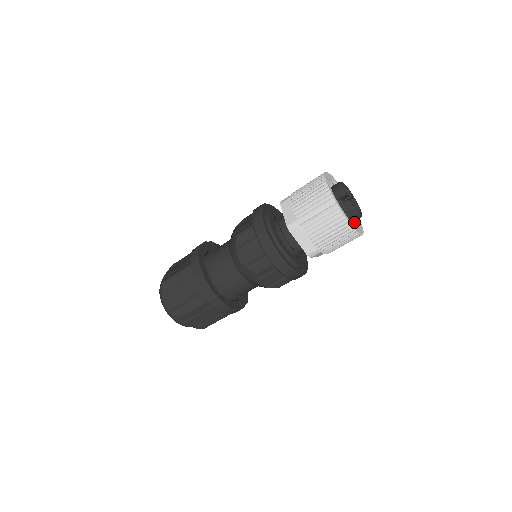
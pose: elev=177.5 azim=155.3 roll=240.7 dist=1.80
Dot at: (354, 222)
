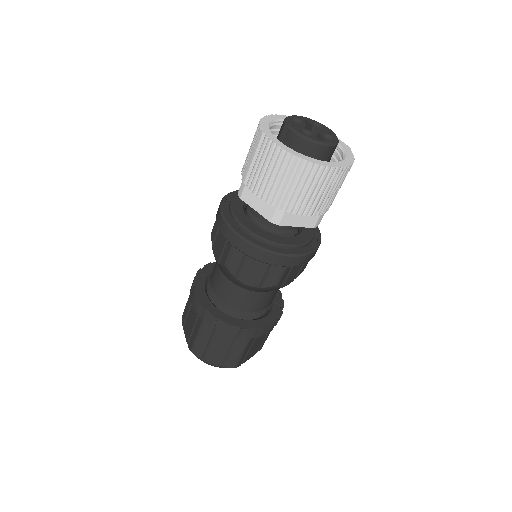
Dot at: occluded
